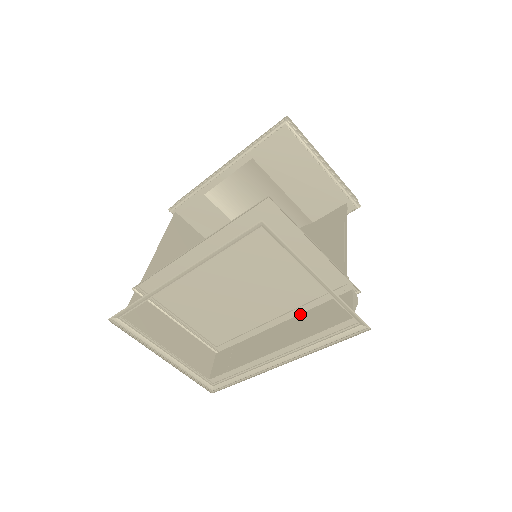
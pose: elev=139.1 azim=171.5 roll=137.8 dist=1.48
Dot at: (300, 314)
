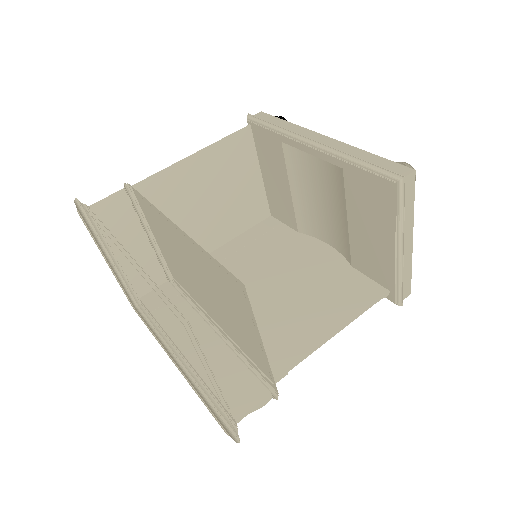
Dot at: (229, 348)
